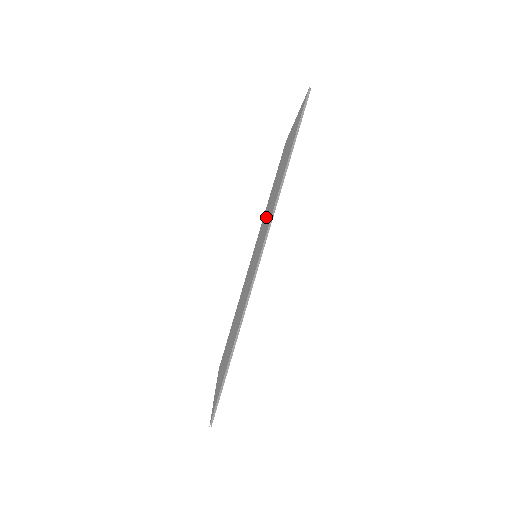
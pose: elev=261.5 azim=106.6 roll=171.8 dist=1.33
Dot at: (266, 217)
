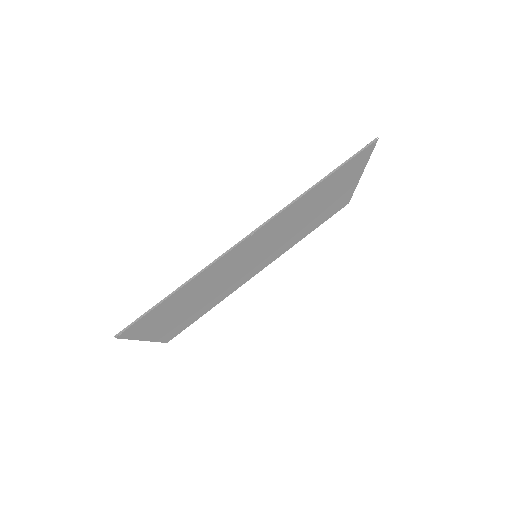
Dot at: occluded
